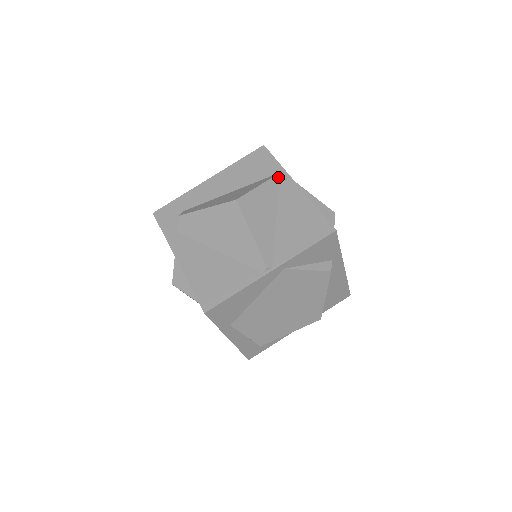
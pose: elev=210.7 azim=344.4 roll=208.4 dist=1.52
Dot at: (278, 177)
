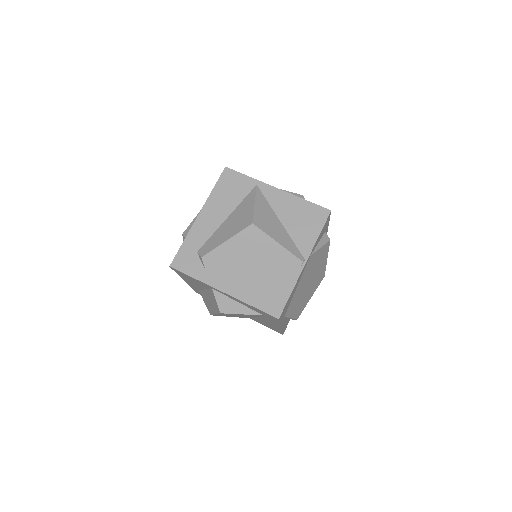
Dot at: (258, 189)
